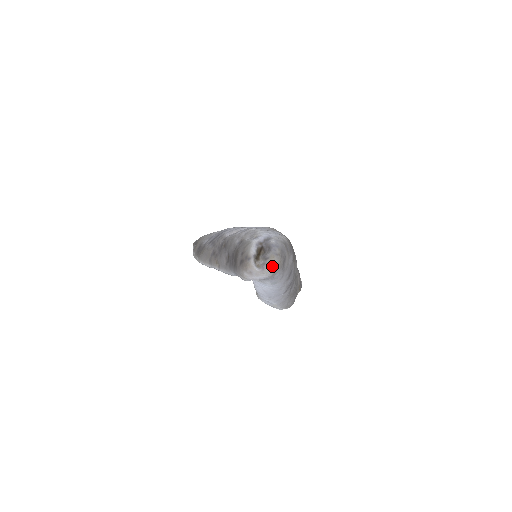
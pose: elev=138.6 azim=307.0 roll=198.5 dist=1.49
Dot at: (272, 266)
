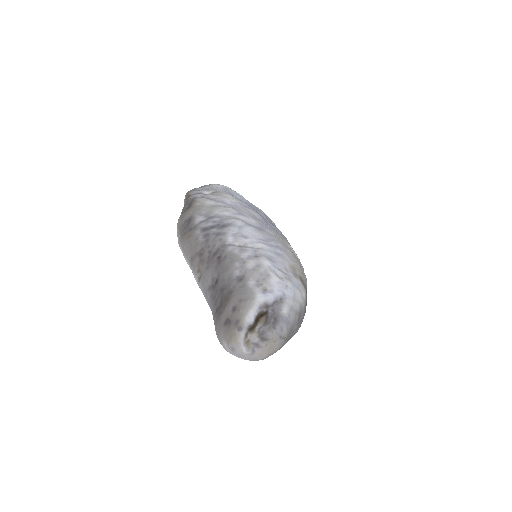
Dot at: (267, 353)
